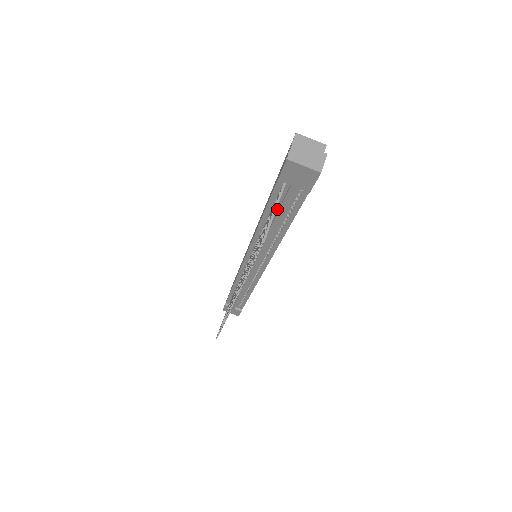
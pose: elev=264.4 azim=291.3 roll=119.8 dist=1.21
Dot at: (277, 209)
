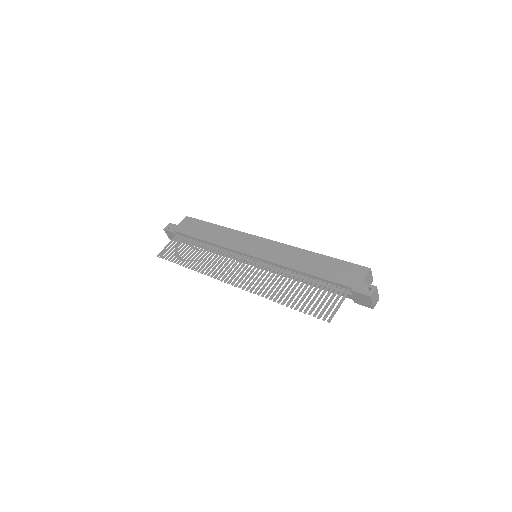
Dot at: (323, 283)
